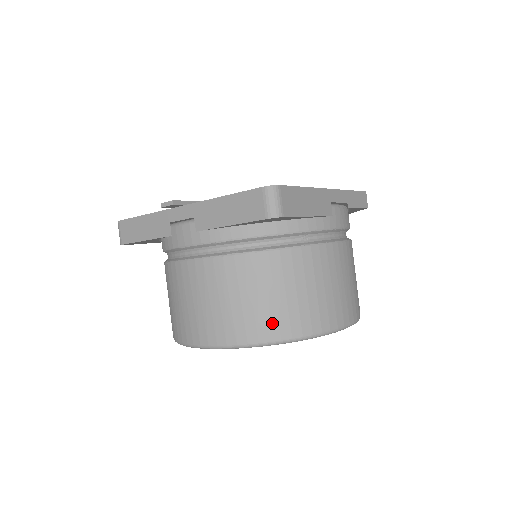
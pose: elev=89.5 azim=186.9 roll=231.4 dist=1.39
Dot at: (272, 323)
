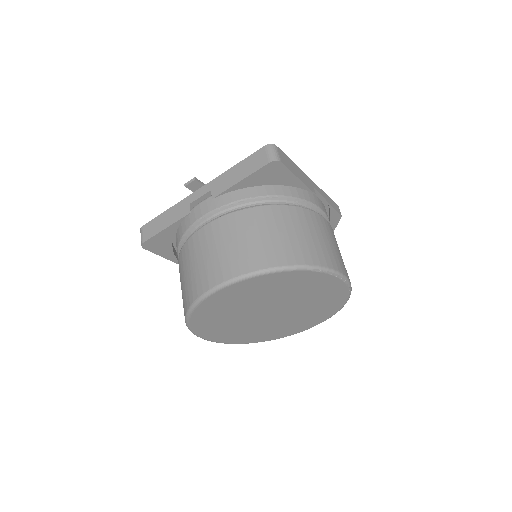
Dot at: (279, 253)
